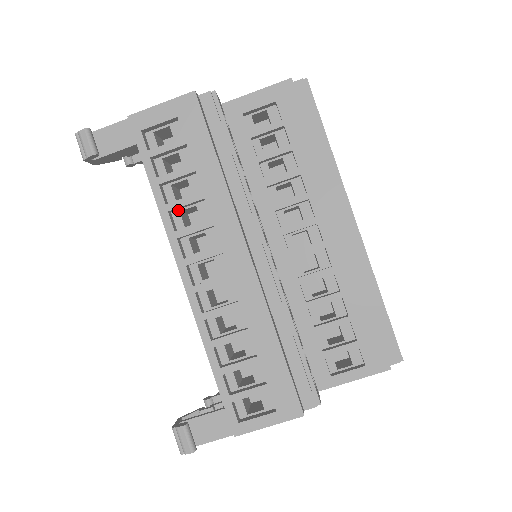
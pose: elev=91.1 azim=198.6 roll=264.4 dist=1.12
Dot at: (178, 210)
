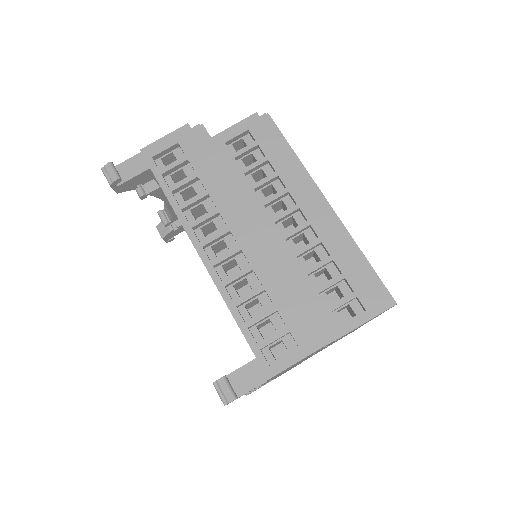
Dot at: (189, 209)
